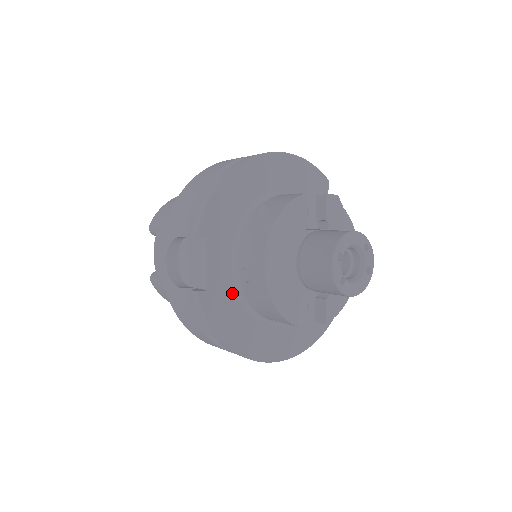
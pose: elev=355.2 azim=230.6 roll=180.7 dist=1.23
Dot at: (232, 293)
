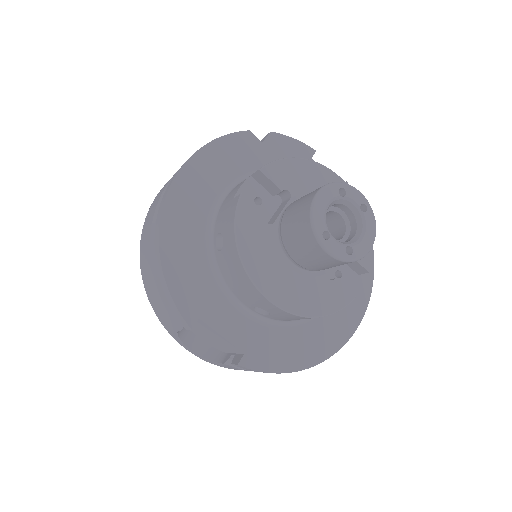
Dot at: (266, 329)
